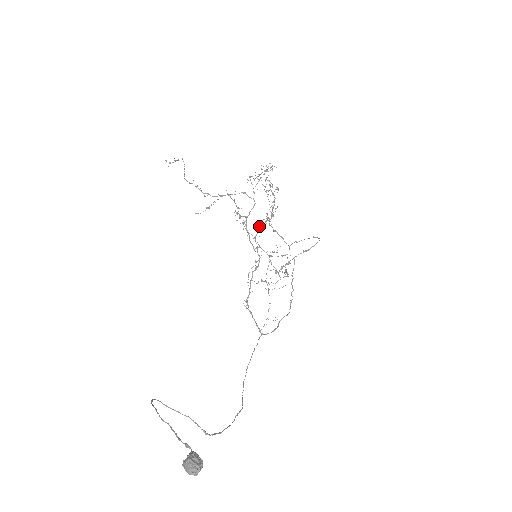
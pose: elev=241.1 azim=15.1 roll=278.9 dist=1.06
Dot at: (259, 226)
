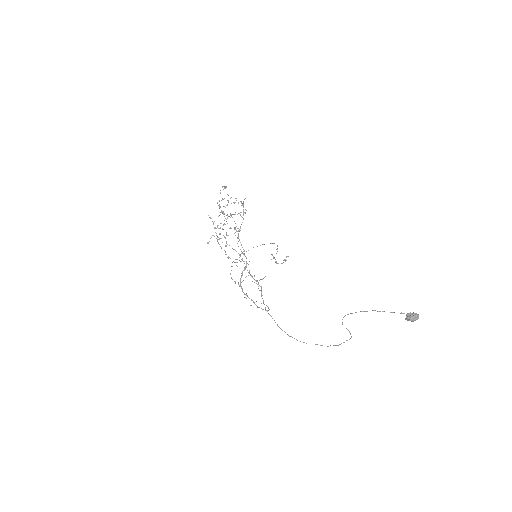
Dot at: occluded
